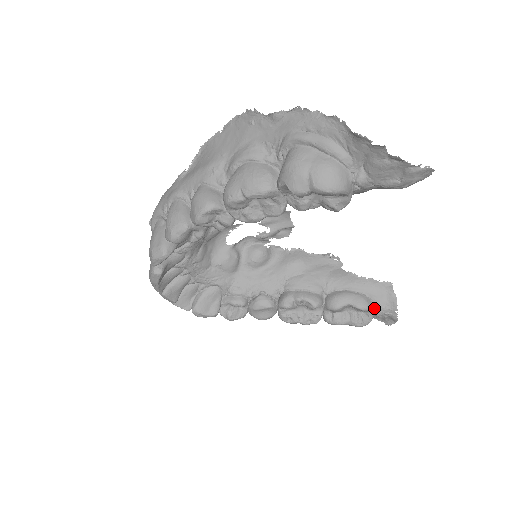
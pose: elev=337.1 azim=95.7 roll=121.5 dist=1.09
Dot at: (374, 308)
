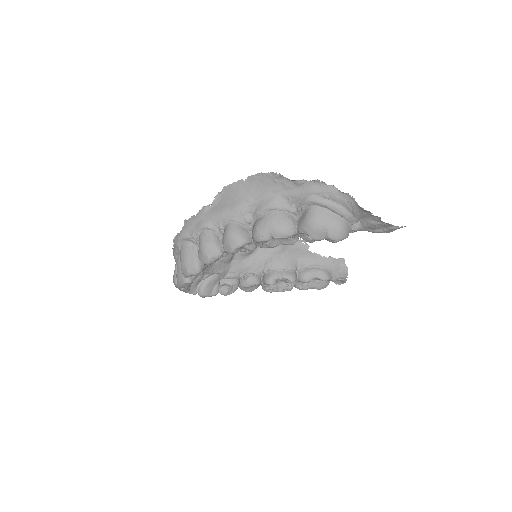
Dot at: (332, 277)
